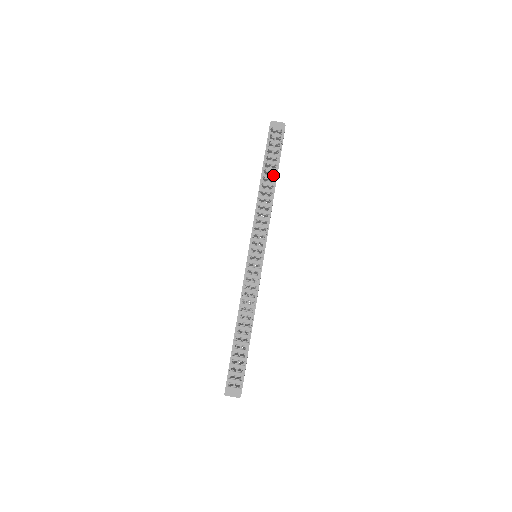
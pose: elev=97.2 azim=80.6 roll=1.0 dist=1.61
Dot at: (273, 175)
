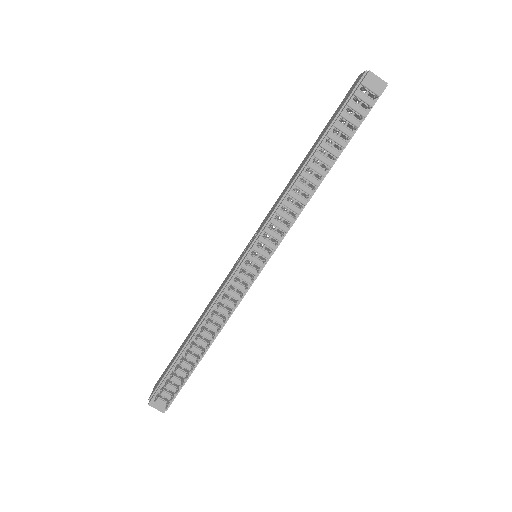
Dot at: (330, 159)
